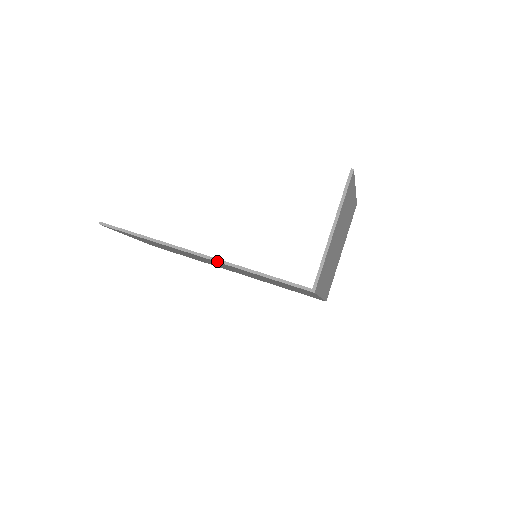
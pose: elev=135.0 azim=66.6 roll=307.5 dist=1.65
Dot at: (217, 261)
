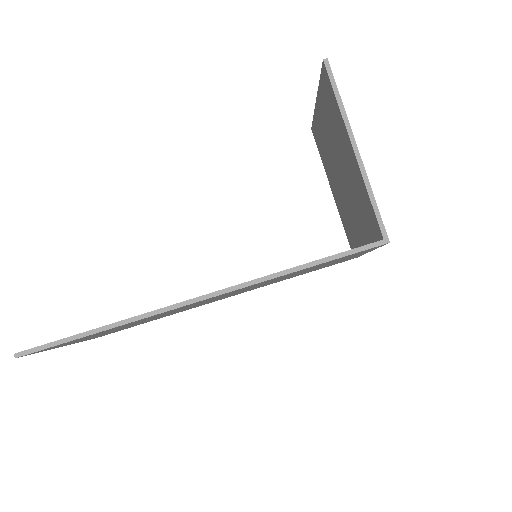
Dot at: (231, 290)
